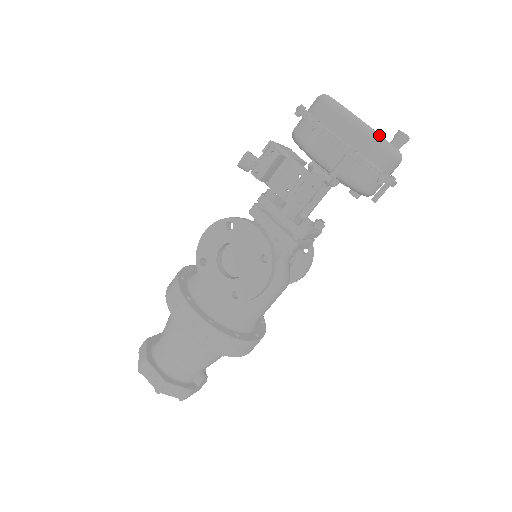
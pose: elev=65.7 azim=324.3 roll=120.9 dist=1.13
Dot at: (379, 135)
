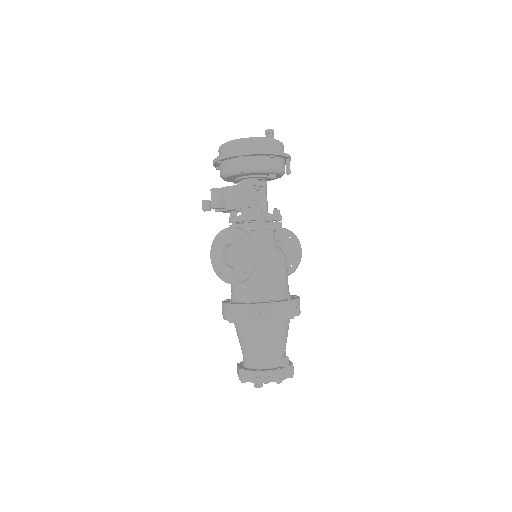
Dot at: (250, 138)
